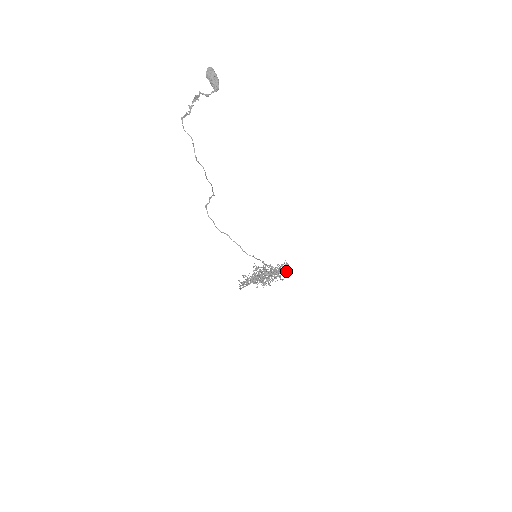
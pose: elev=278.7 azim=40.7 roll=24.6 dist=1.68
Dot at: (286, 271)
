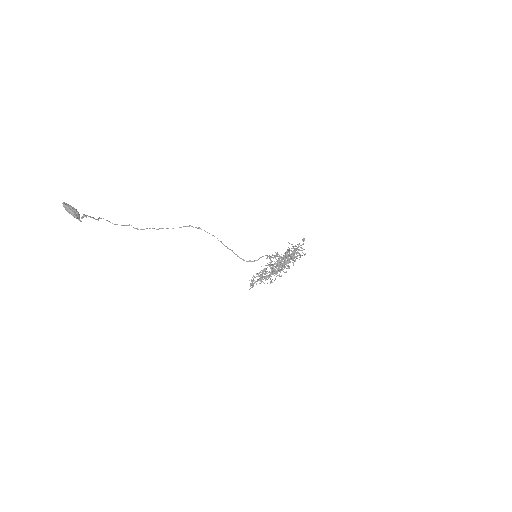
Dot at: (278, 270)
